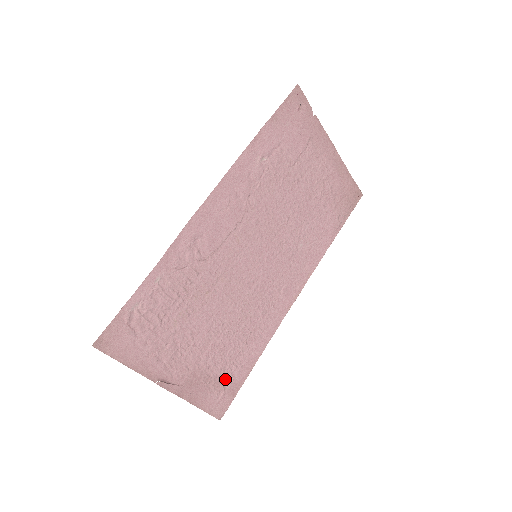
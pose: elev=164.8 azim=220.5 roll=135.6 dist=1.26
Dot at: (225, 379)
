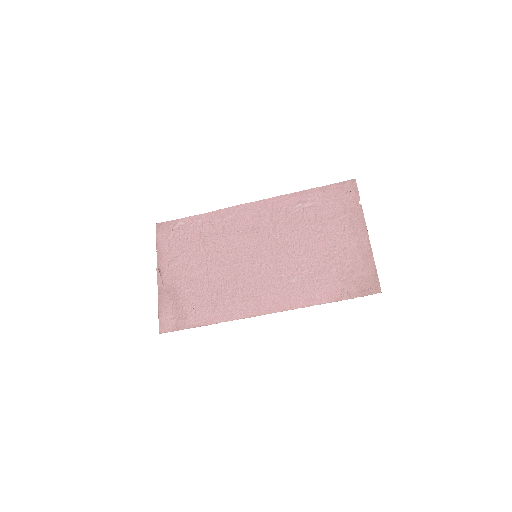
Dot at: (183, 311)
